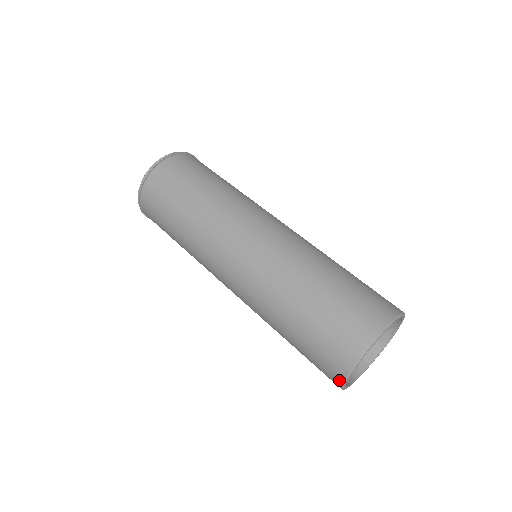
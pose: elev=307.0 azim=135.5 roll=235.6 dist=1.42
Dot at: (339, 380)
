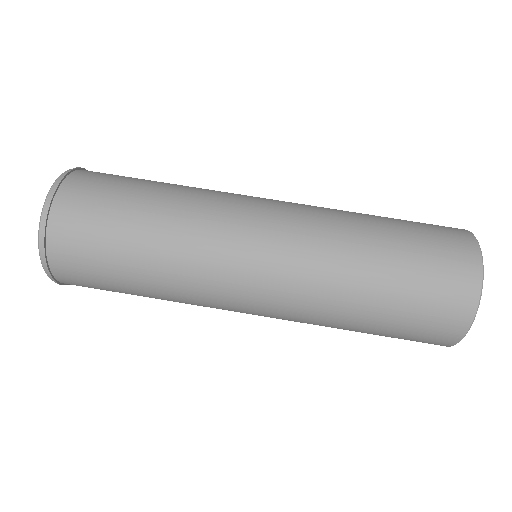
Dot at: (454, 340)
